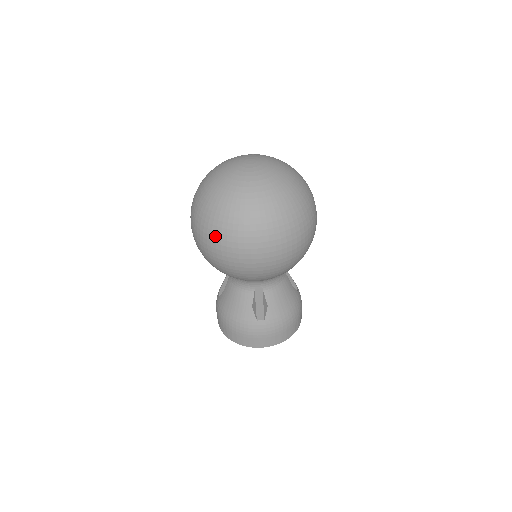
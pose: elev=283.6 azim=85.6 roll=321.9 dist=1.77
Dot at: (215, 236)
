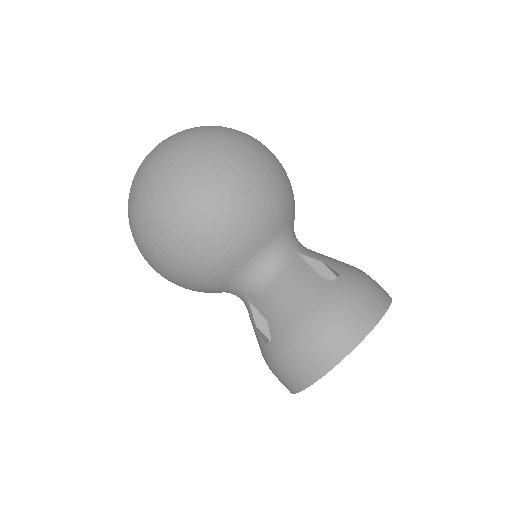
Dot at: (183, 172)
